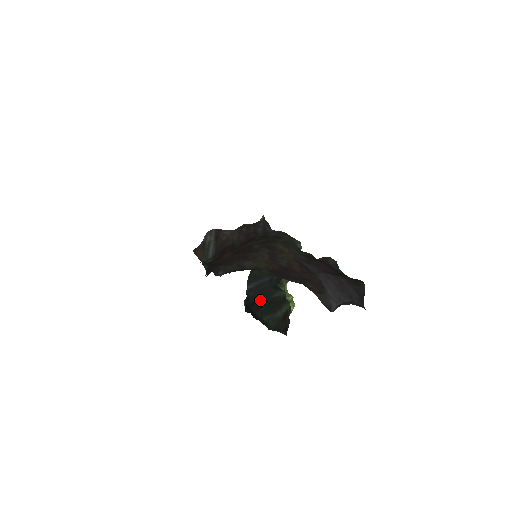
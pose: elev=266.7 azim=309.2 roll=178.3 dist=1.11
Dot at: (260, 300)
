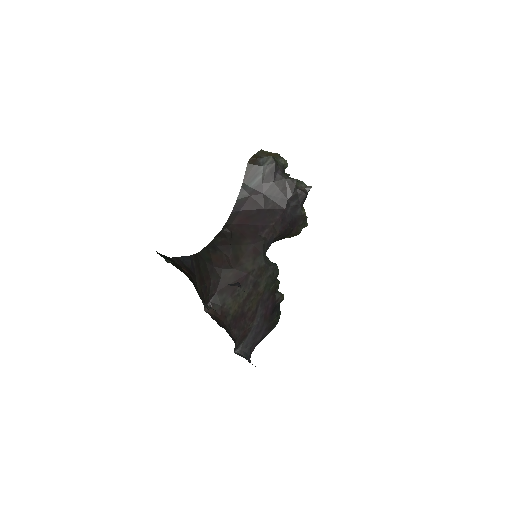
Dot at: occluded
